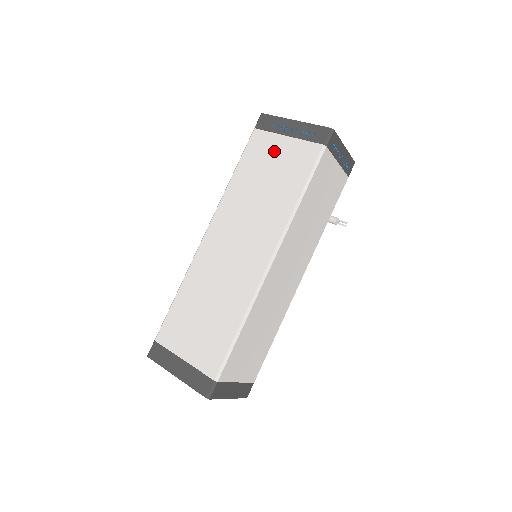
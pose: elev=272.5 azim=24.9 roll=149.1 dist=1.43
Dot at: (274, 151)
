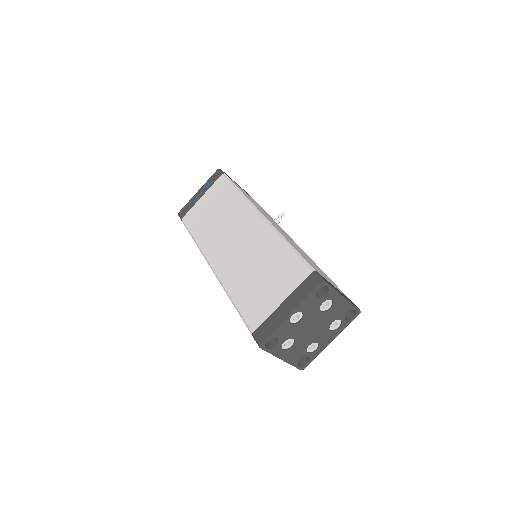
Dot at: (203, 206)
